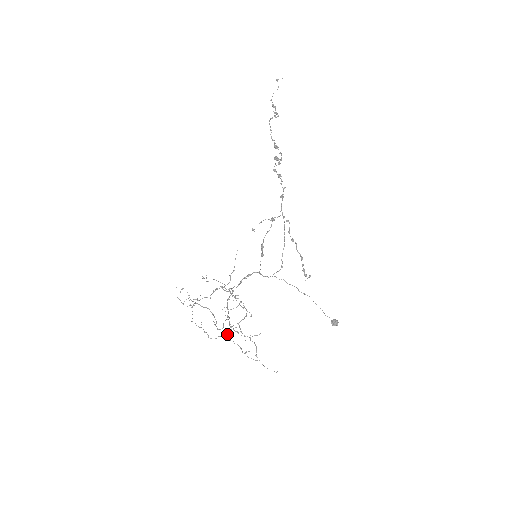
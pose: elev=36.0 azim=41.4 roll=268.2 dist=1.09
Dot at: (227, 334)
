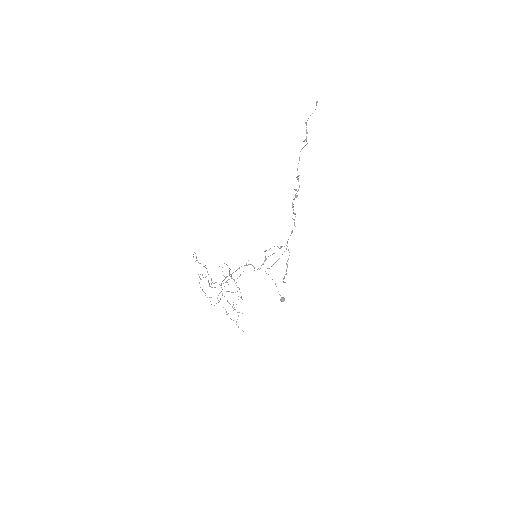
Dot at: occluded
